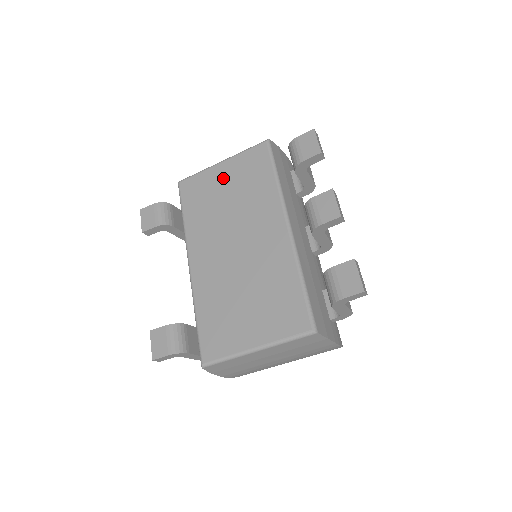
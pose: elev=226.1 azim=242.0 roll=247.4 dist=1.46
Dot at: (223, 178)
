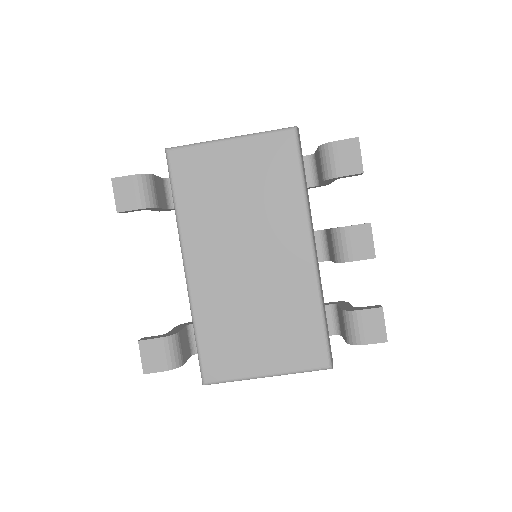
Dot at: (233, 164)
